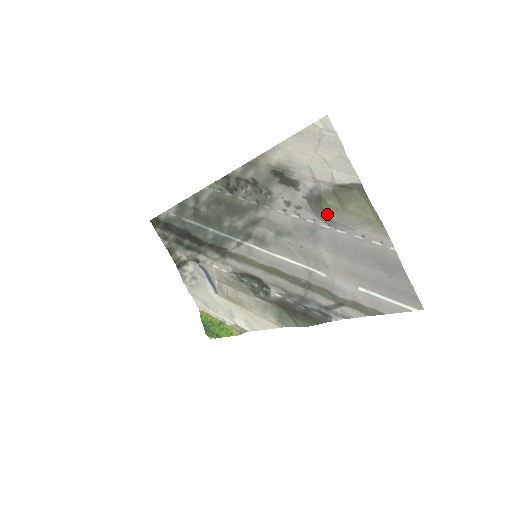
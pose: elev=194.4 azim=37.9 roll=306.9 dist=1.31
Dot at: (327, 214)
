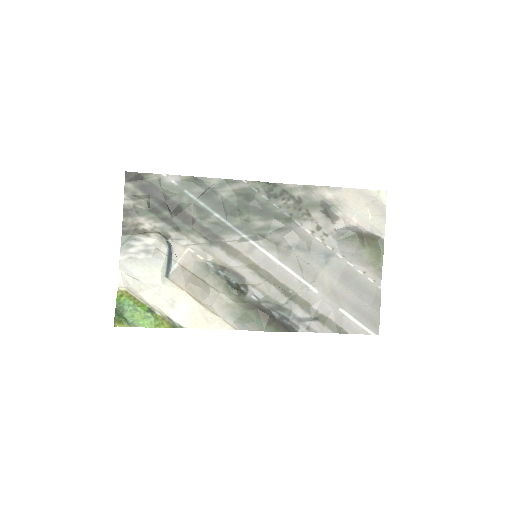
Dot at: (352, 247)
